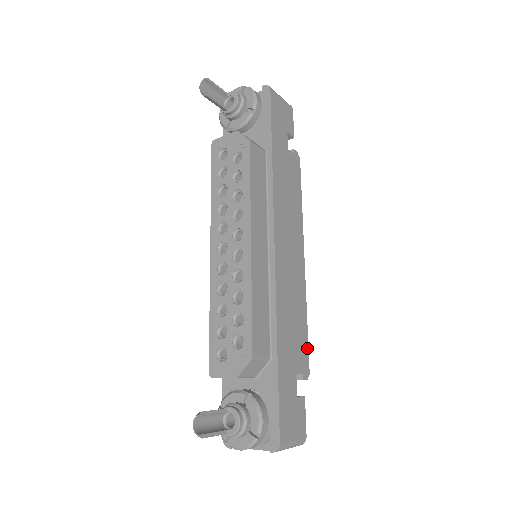
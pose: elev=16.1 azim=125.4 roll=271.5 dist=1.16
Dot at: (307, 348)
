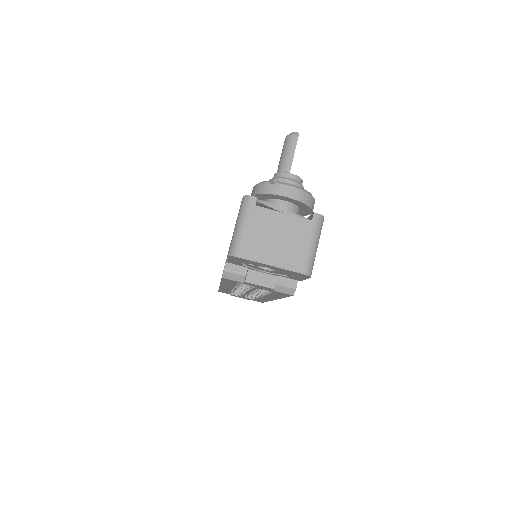
Dot at: occluded
